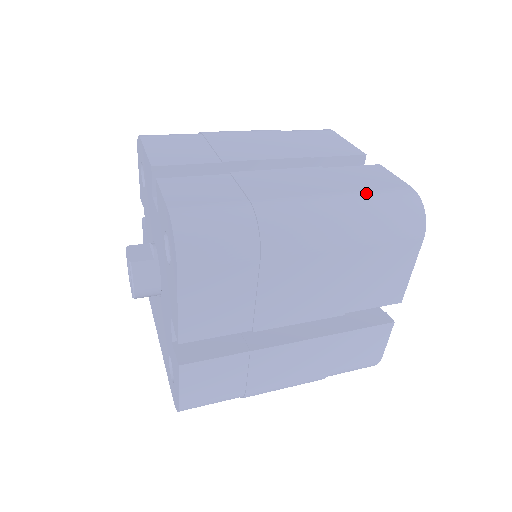
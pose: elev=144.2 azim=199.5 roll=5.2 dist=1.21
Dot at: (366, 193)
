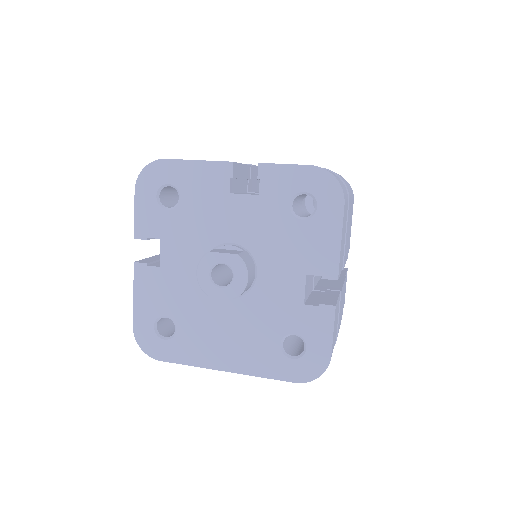
Dot at: occluded
